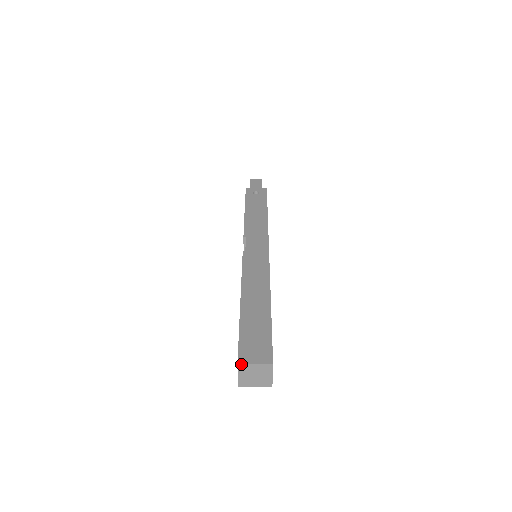
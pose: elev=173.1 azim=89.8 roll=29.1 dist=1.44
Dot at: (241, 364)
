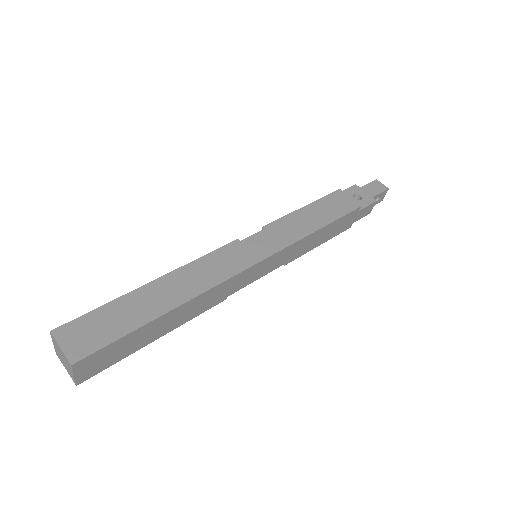
Dot at: (52, 335)
